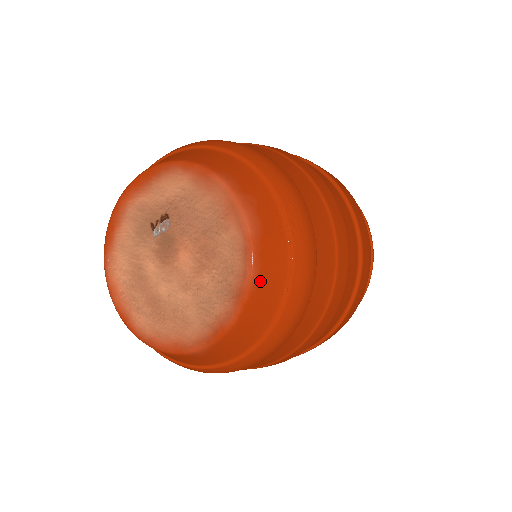
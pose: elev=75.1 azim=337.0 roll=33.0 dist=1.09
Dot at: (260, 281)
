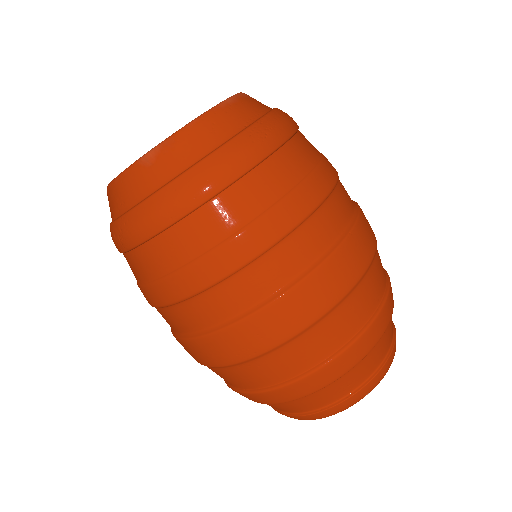
Dot at: (230, 106)
